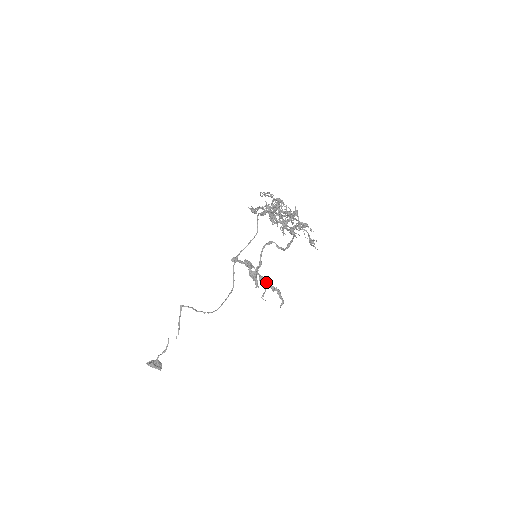
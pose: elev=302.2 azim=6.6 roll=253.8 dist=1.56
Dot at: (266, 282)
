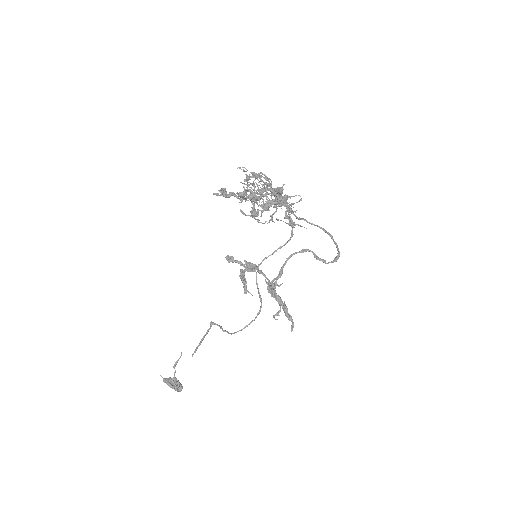
Dot at: (274, 293)
